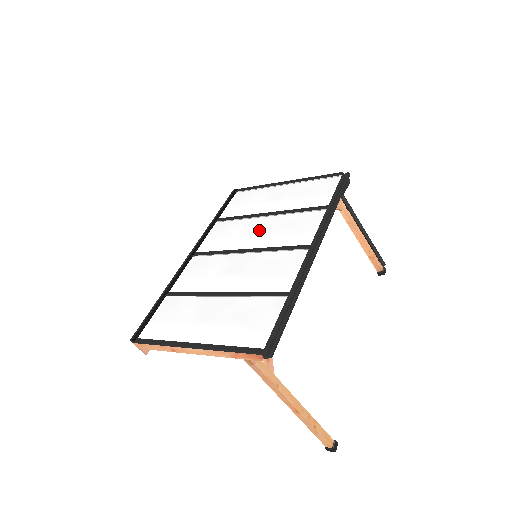
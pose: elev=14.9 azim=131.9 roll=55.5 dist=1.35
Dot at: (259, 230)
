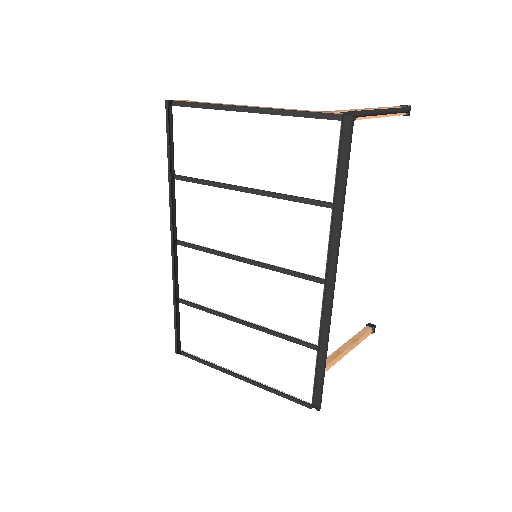
Dot at: (245, 223)
